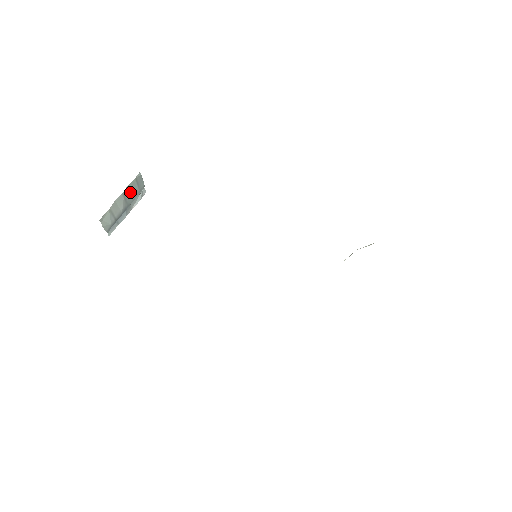
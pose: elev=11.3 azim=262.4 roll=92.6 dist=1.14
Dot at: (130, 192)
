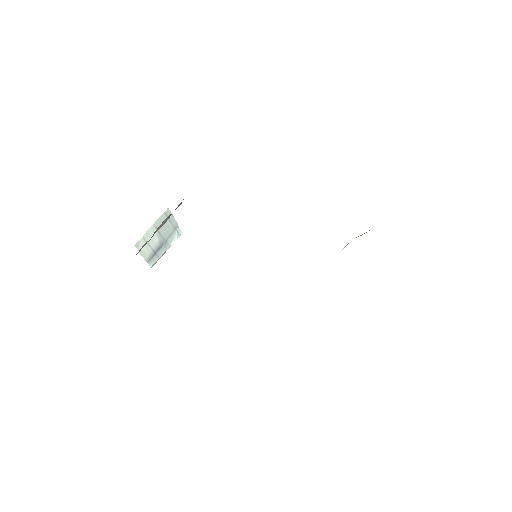
Dot at: (163, 226)
